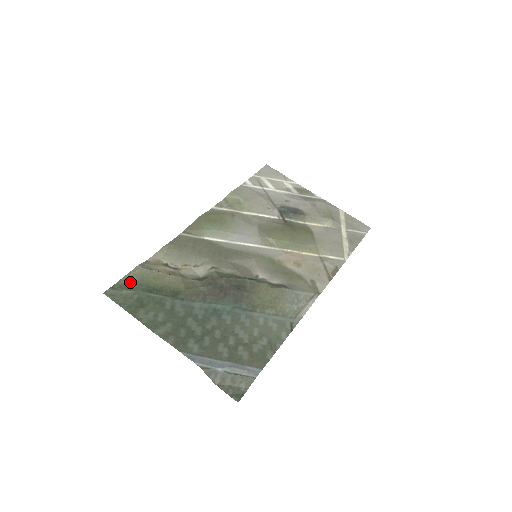
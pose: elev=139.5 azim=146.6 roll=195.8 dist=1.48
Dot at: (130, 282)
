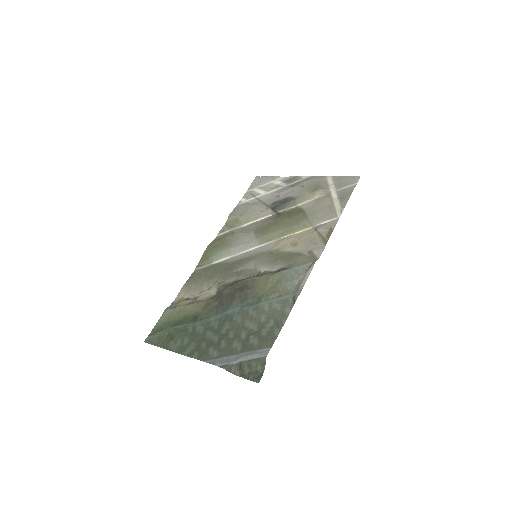
Dot at: (161, 325)
